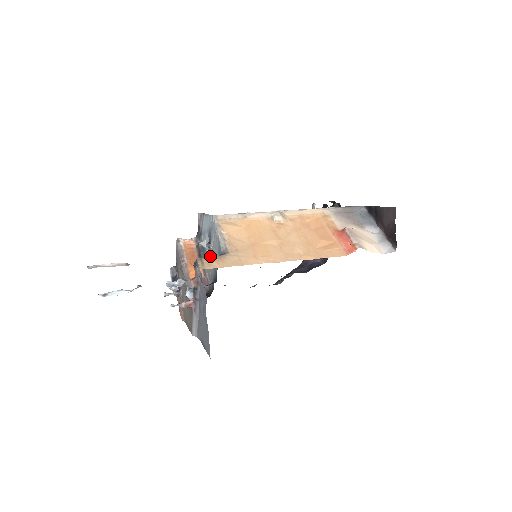
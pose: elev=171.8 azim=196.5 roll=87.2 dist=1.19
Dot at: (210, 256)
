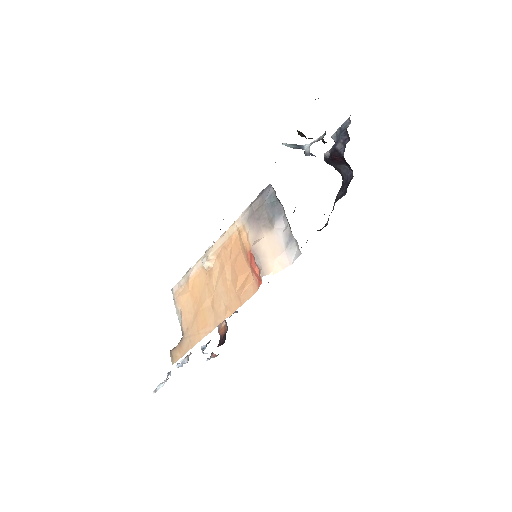
Dot at: occluded
